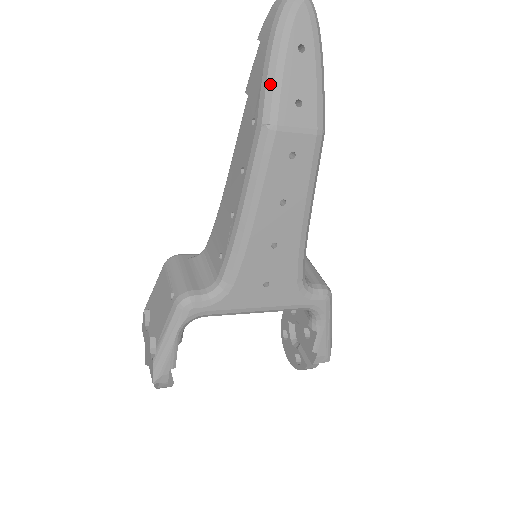
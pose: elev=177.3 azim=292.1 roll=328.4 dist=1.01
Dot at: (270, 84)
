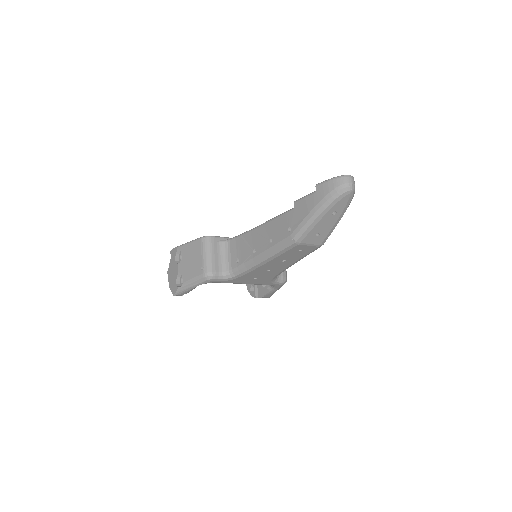
Dot at: (308, 225)
